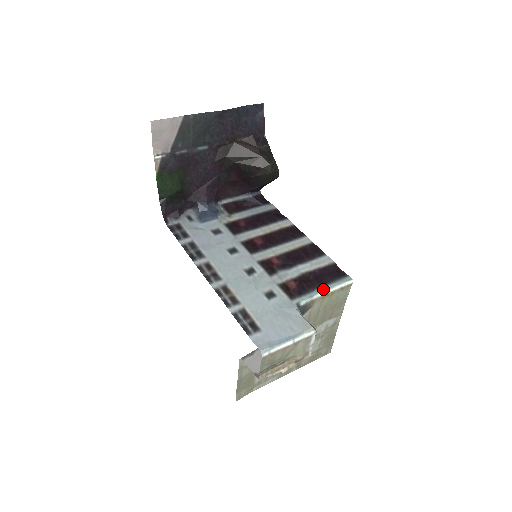
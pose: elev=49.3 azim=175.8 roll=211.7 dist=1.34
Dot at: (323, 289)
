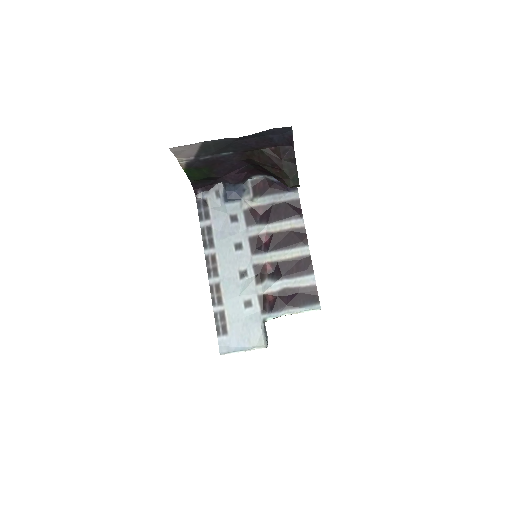
Dot at: (291, 311)
